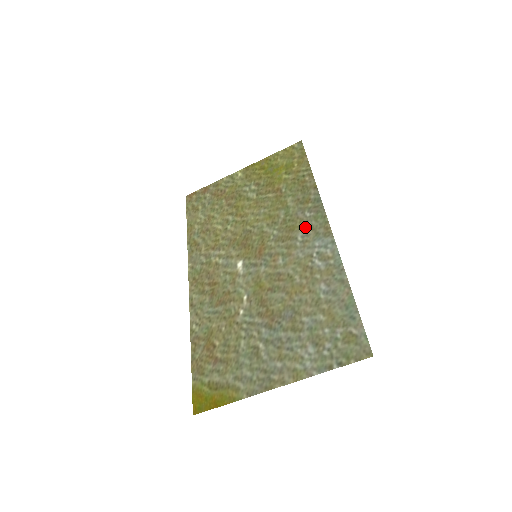
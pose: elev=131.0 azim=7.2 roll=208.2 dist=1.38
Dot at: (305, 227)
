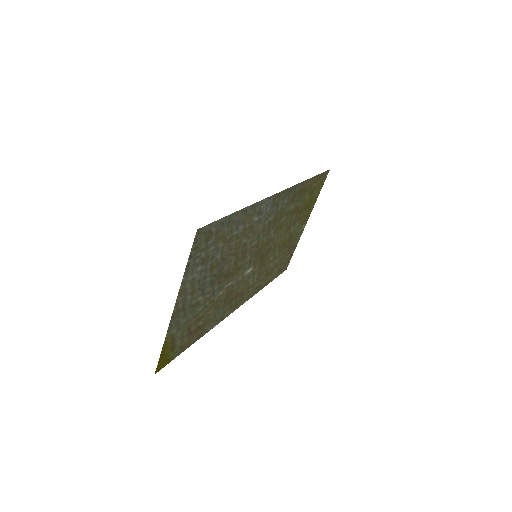
Dot at: (277, 209)
